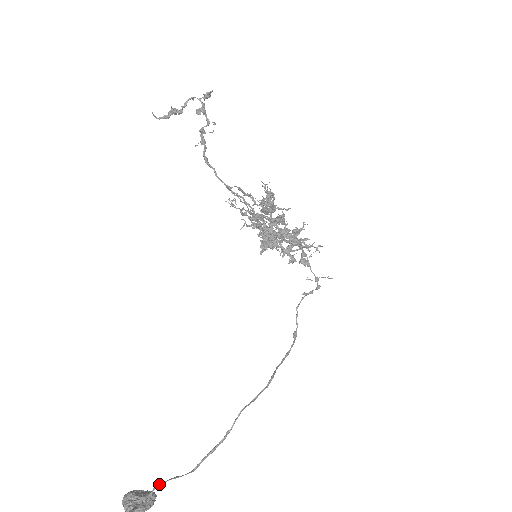
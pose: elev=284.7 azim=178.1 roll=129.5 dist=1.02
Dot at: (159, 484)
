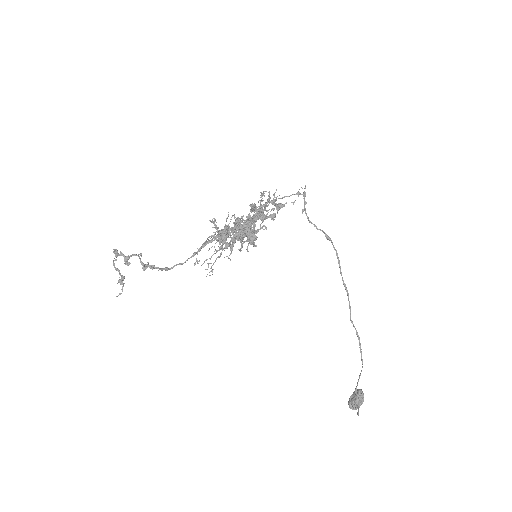
Dot at: (356, 390)
